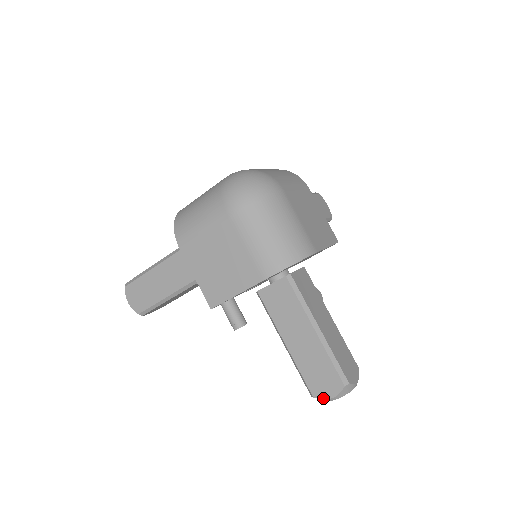
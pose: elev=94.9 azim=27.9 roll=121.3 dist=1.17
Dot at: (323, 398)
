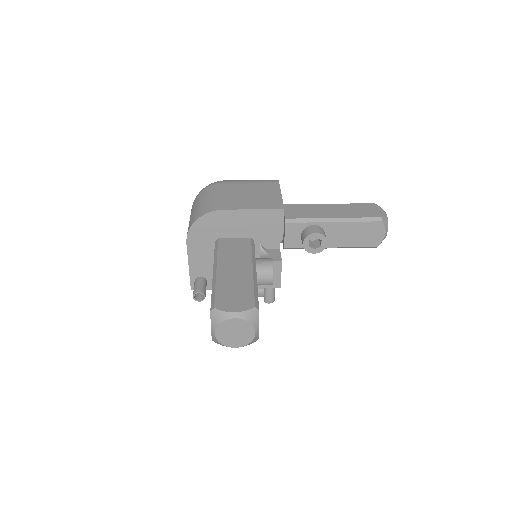
Dot at: (212, 336)
